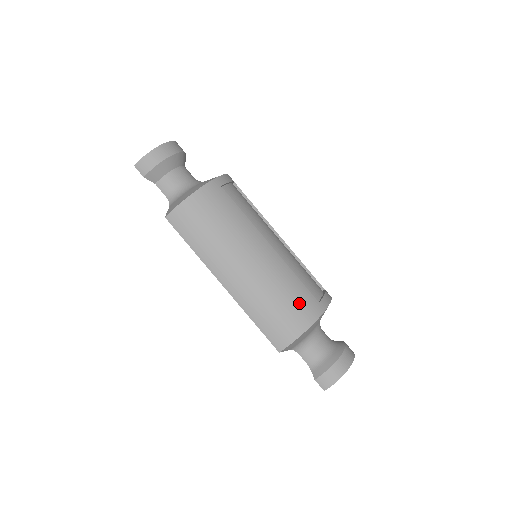
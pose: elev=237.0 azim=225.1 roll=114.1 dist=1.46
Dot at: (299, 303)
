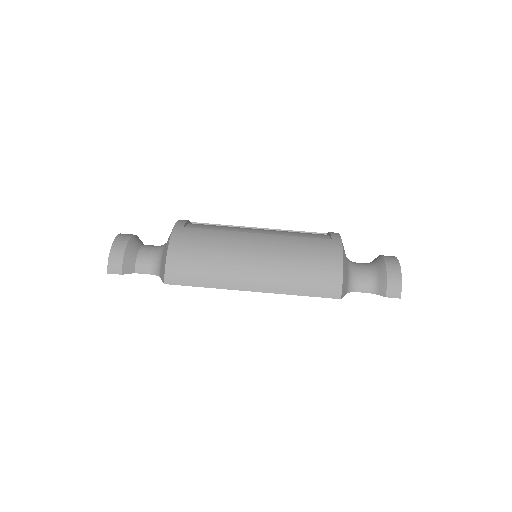
Dot at: (318, 251)
